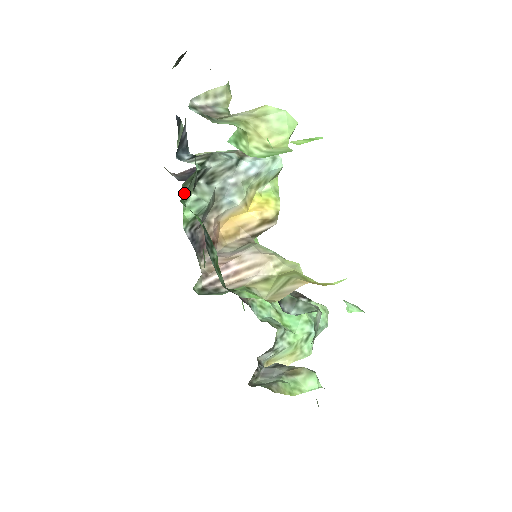
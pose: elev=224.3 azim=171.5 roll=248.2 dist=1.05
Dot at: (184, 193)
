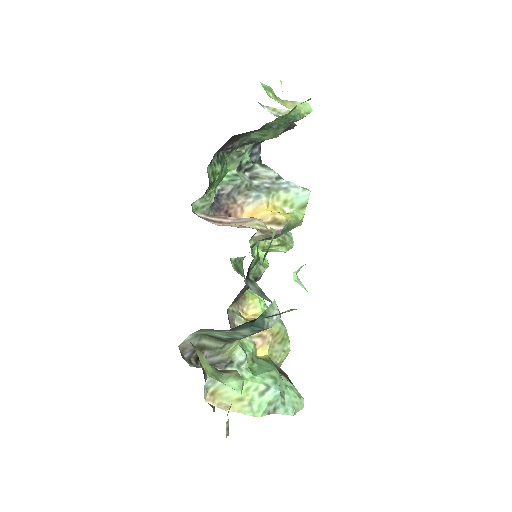
Dot at: (229, 159)
